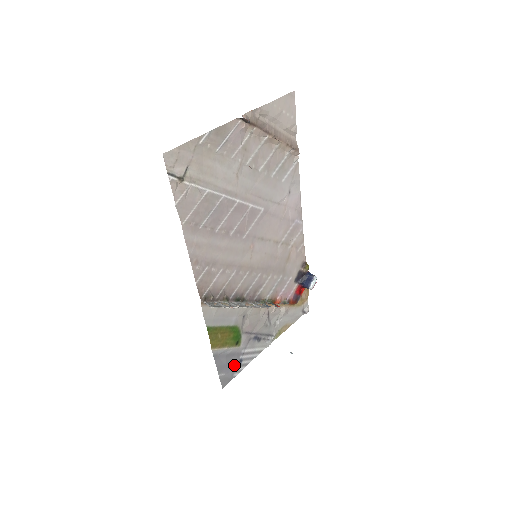
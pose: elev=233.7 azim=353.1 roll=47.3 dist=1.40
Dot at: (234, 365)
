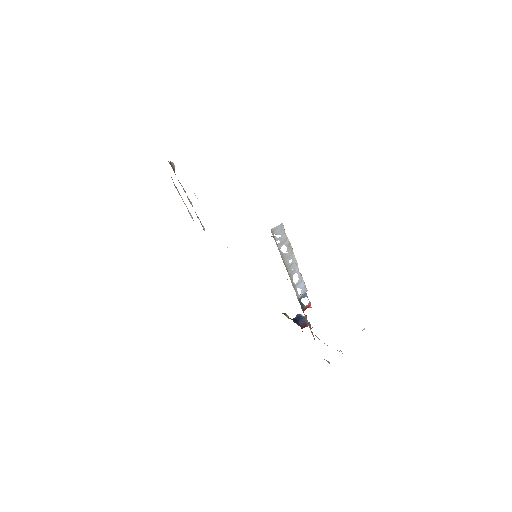
Dot at: occluded
